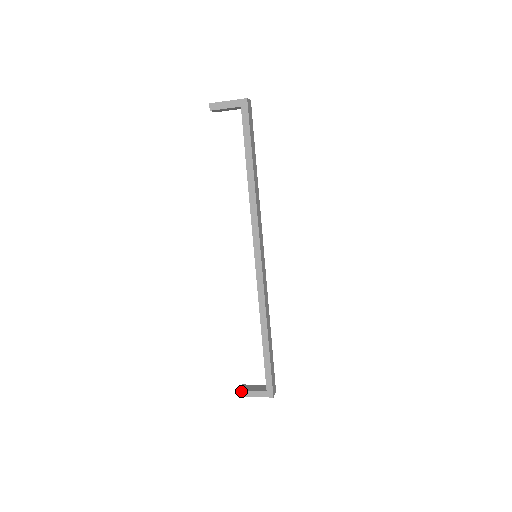
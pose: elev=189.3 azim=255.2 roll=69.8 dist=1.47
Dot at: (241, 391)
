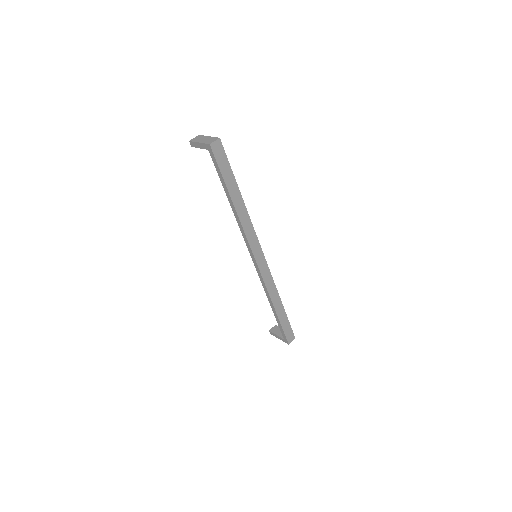
Dot at: (270, 332)
